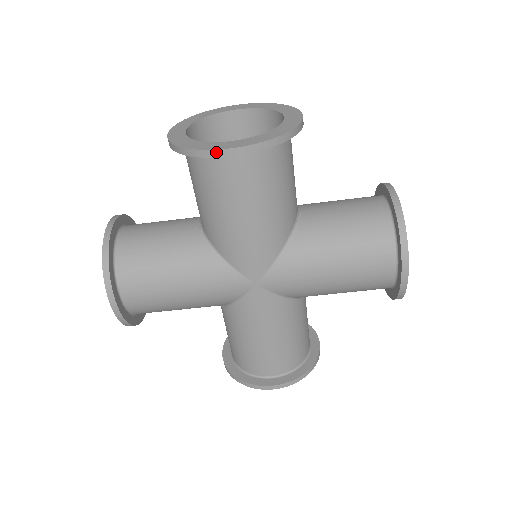
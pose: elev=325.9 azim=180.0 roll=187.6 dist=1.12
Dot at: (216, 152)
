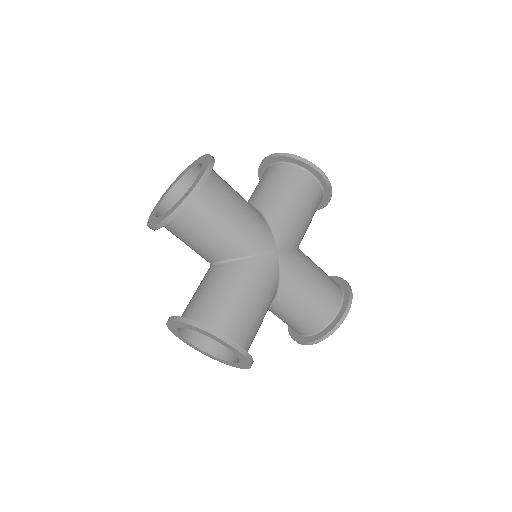
Dot at: (197, 187)
